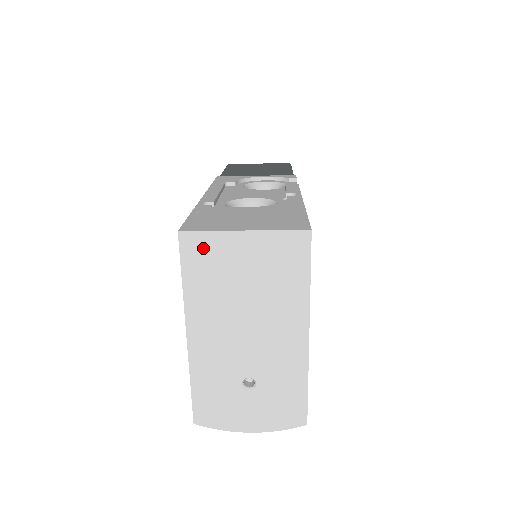
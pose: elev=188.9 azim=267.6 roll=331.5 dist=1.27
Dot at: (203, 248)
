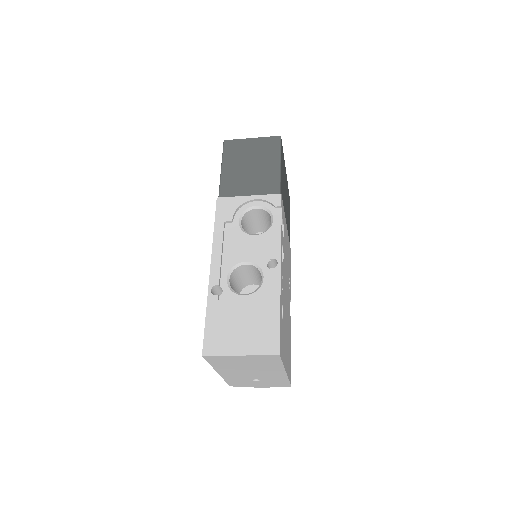
Dot at: (218, 359)
